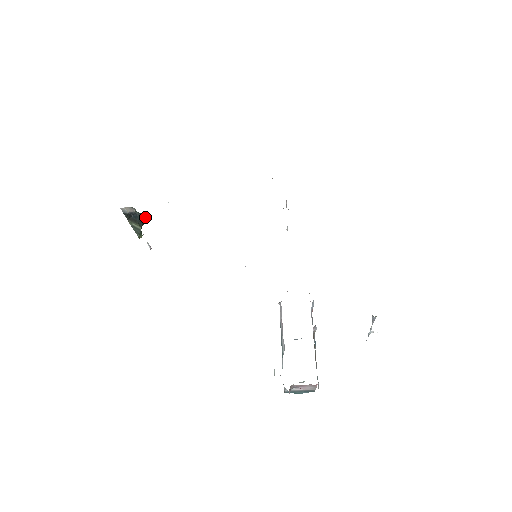
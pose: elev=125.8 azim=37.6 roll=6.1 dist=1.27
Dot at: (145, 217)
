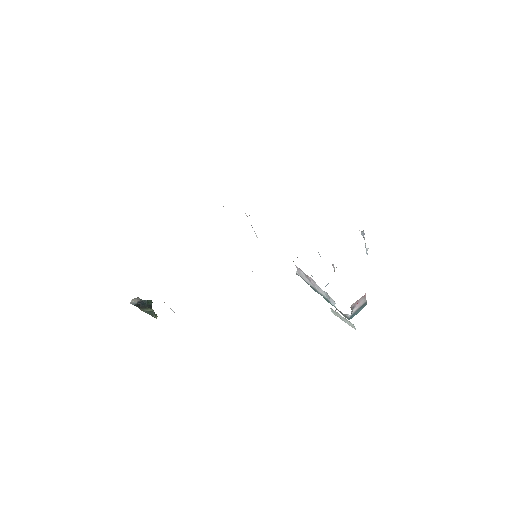
Dot at: (149, 301)
